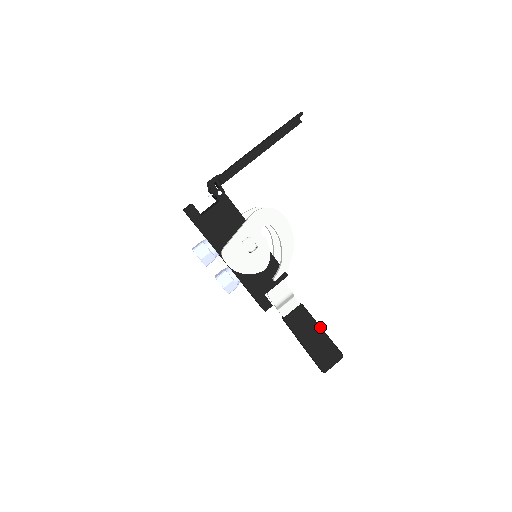
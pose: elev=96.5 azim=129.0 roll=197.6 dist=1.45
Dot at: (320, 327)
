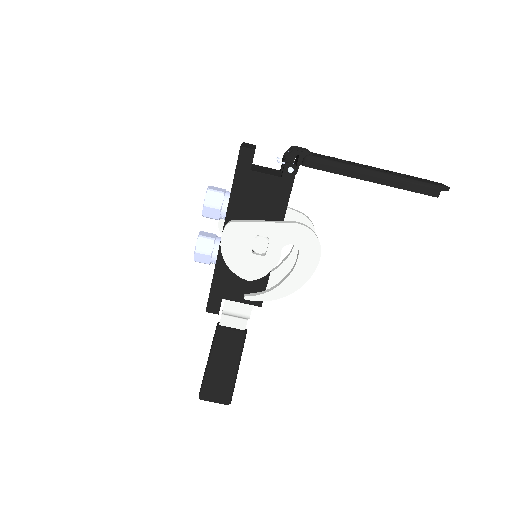
Dot at: occluded
